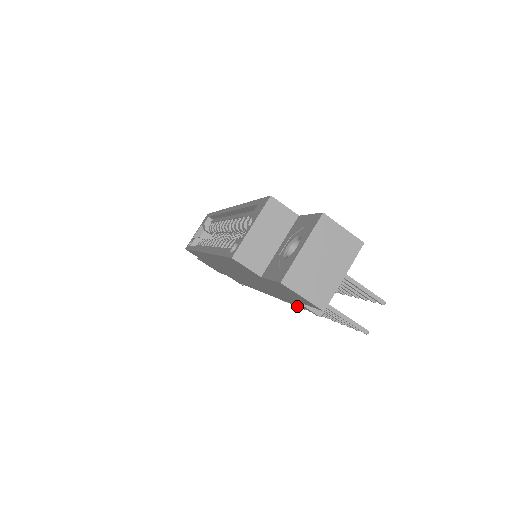
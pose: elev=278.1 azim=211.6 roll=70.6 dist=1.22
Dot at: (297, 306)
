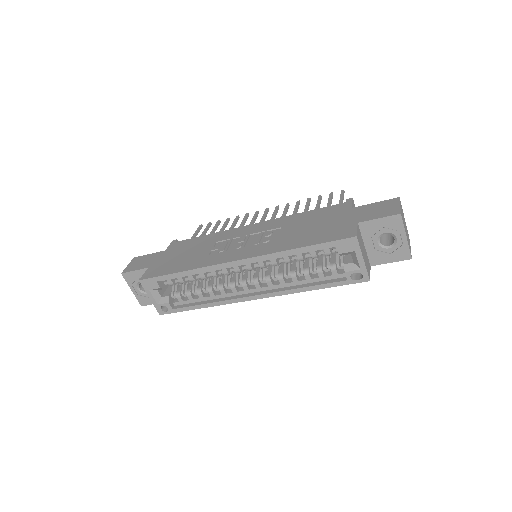
Dot at: occluded
